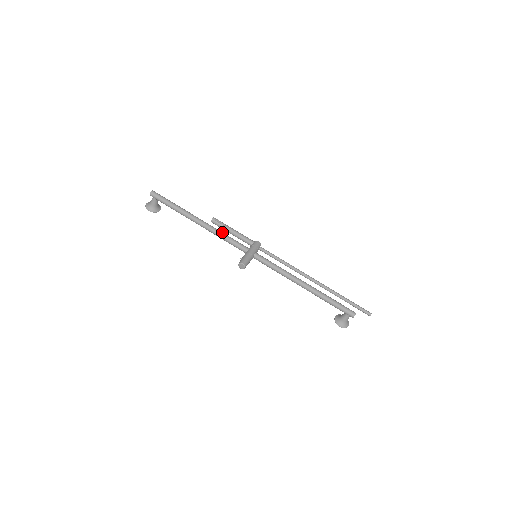
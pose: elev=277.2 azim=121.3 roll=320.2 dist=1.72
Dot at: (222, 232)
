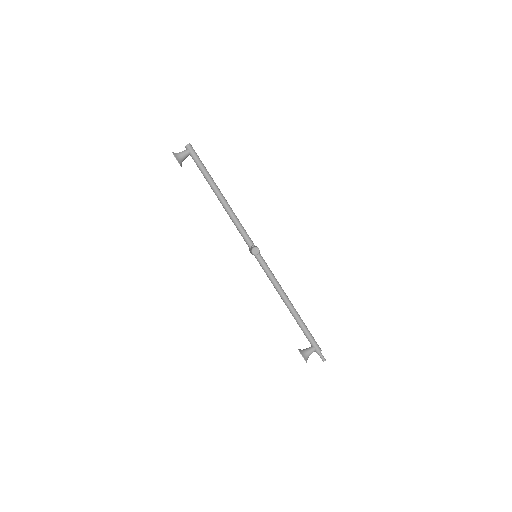
Dot at: occluded
